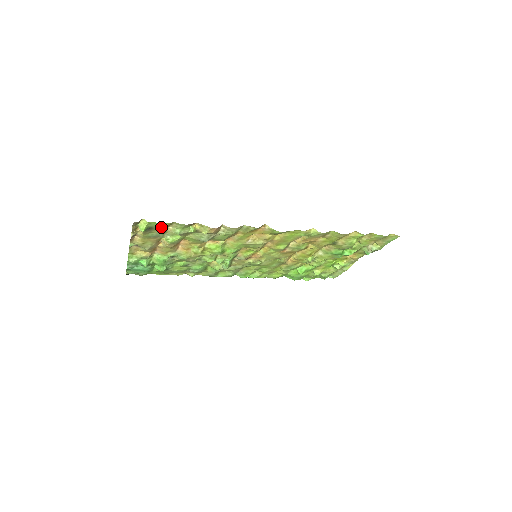
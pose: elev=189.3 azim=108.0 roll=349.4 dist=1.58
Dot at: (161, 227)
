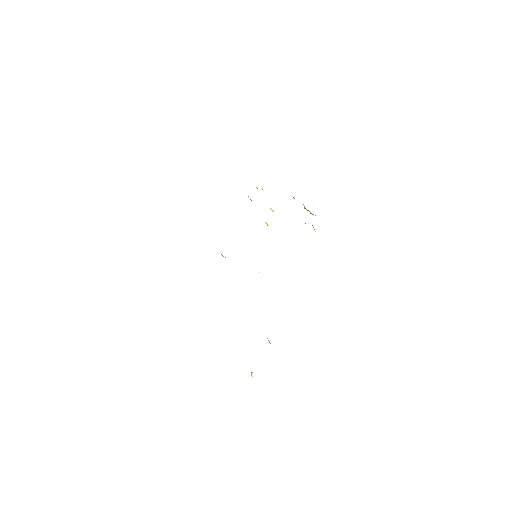
Dot at: occluded
